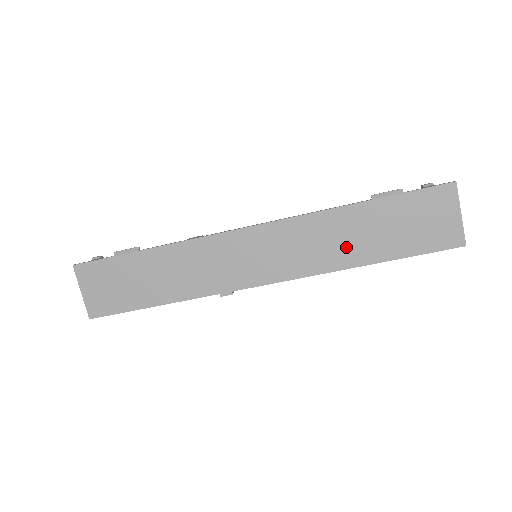
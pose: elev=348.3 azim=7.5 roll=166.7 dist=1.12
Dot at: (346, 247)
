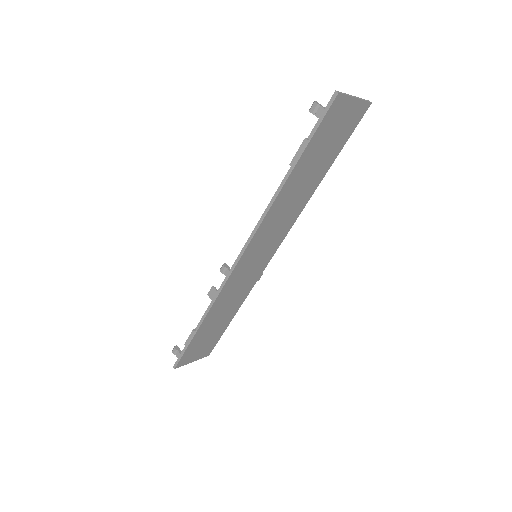
Dot at: (301, 194)
